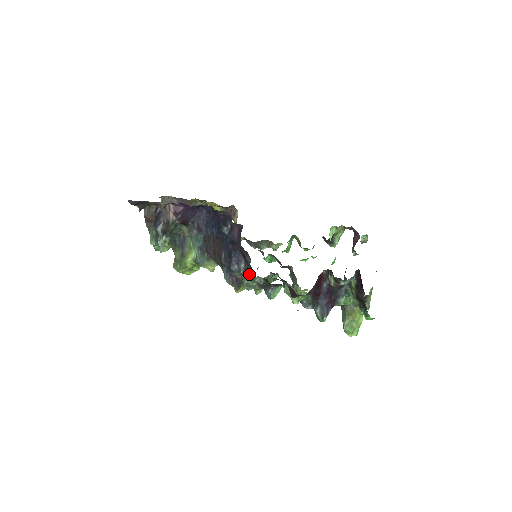
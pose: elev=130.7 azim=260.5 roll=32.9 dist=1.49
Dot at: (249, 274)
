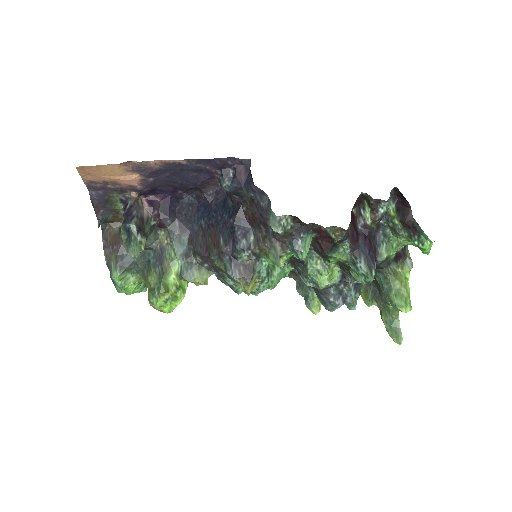
Dot at: (271, 216)
